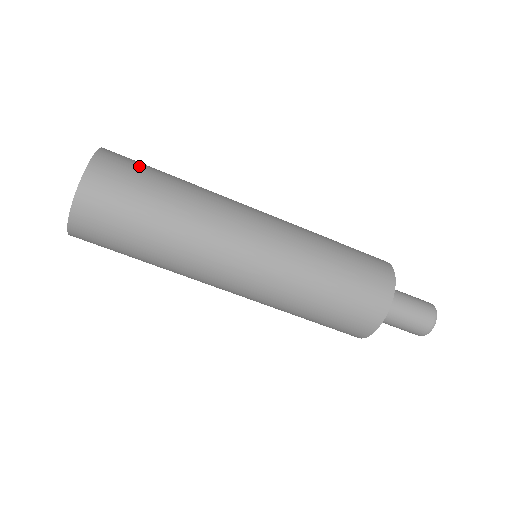
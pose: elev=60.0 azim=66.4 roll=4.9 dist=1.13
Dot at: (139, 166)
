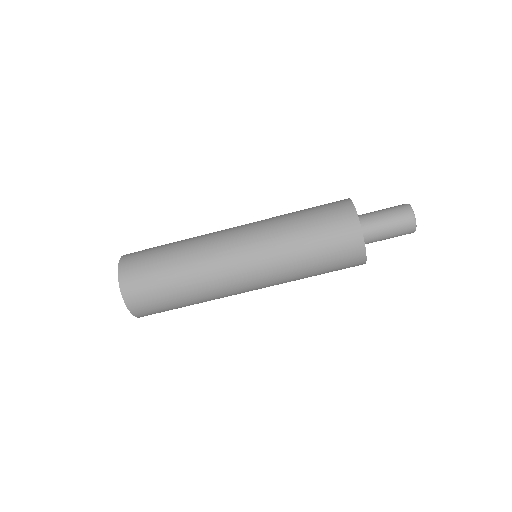
Dot at: (149, 249)
